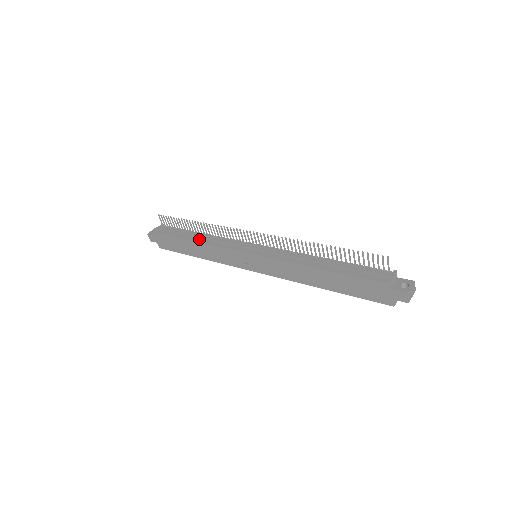
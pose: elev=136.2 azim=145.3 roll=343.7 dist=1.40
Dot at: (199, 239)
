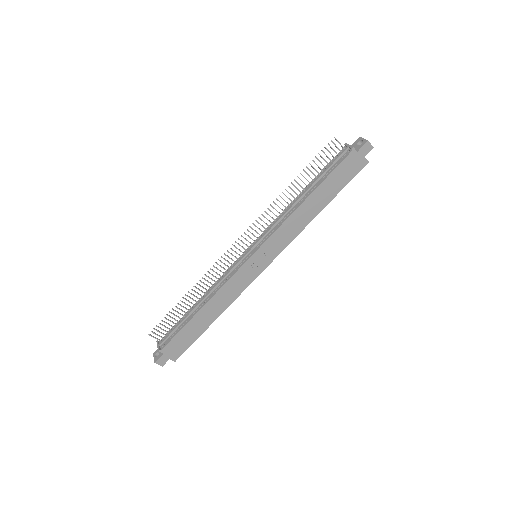
Dot at: (203, 302)
